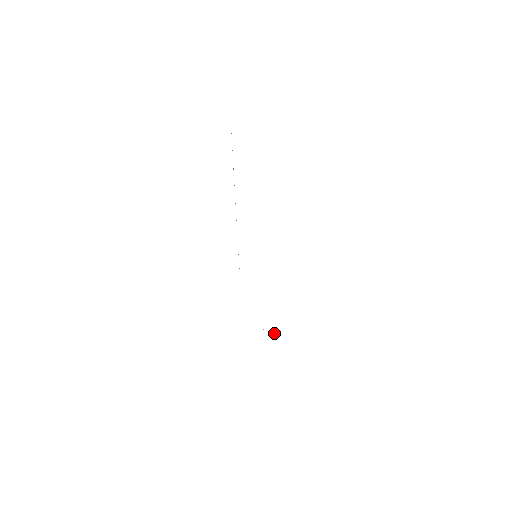
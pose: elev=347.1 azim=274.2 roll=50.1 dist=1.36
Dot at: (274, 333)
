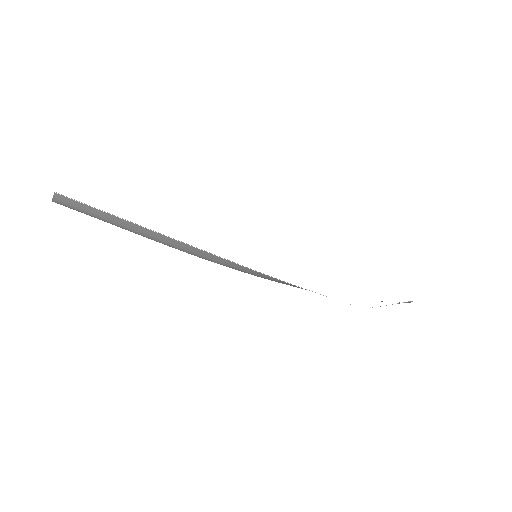
Dot at: (408, 301)
